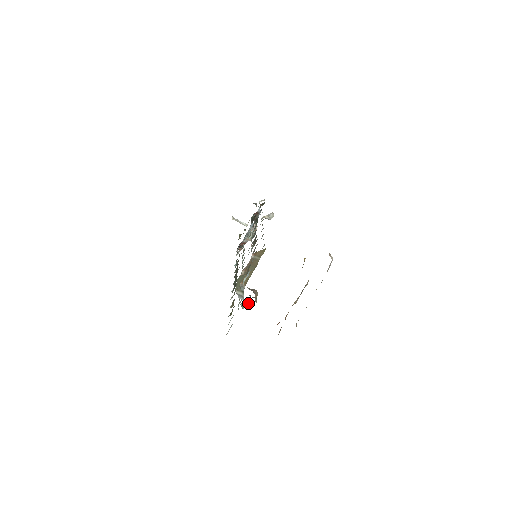
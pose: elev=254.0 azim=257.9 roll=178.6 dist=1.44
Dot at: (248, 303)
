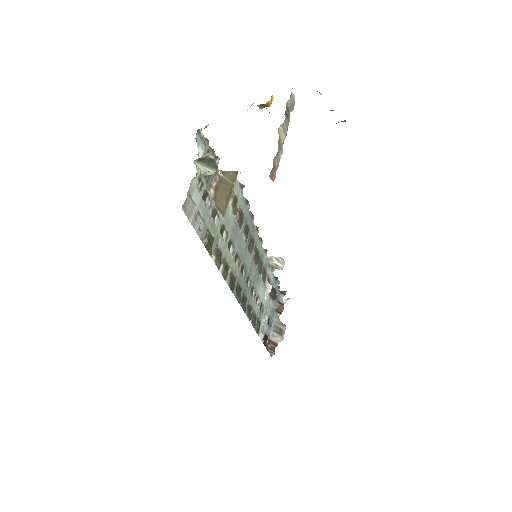
Dot at: (207, 171)
